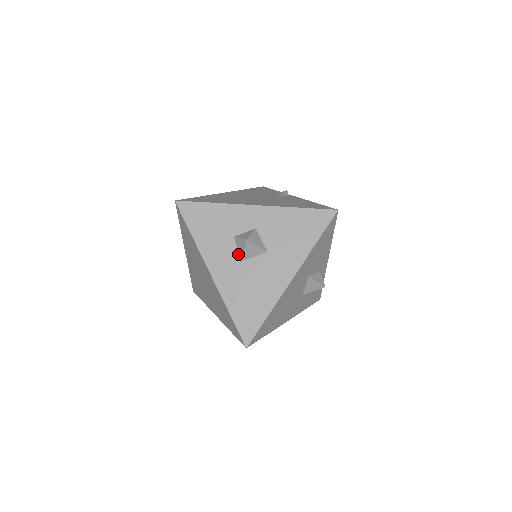
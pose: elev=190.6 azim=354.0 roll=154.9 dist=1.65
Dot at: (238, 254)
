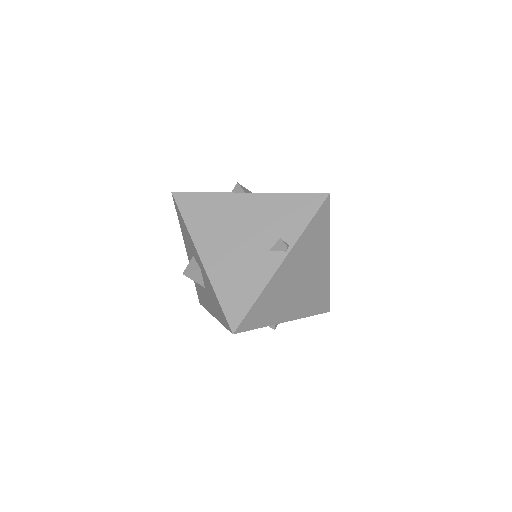
Dot at: occluded
